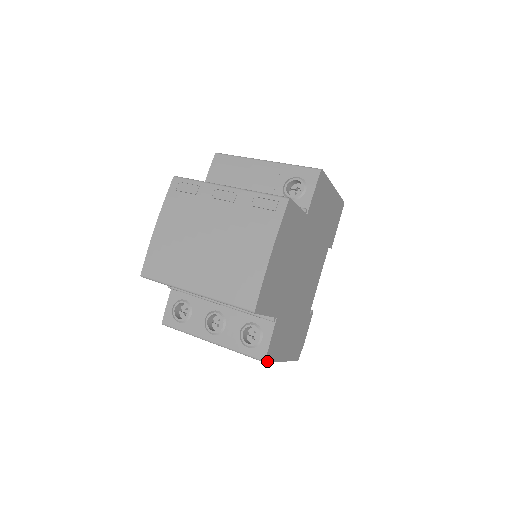
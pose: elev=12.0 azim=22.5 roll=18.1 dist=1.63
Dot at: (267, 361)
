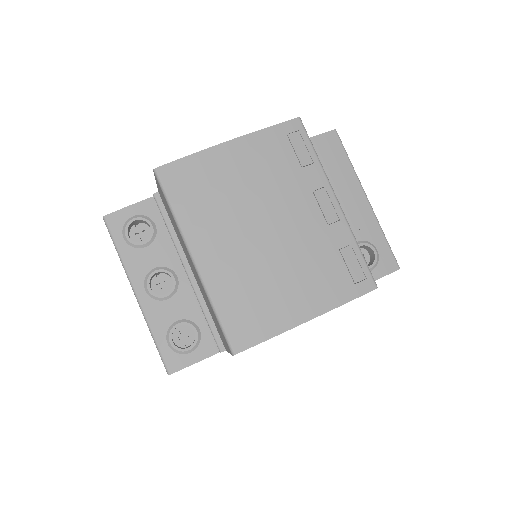
Dot at: (170, 373)
